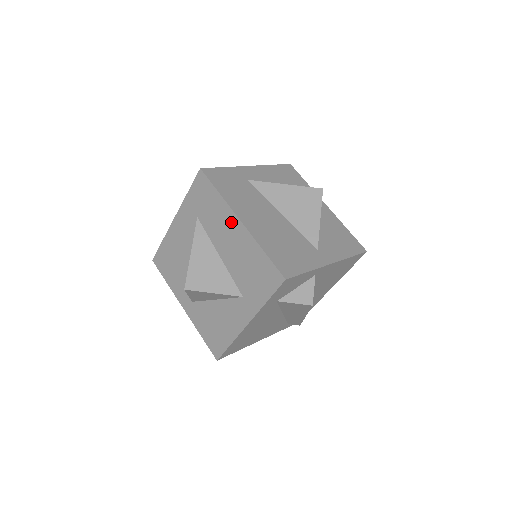
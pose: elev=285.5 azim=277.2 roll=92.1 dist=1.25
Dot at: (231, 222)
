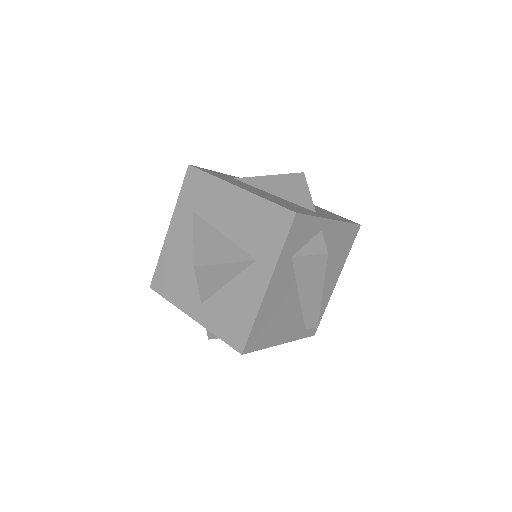
Dot at: (228, 194)
